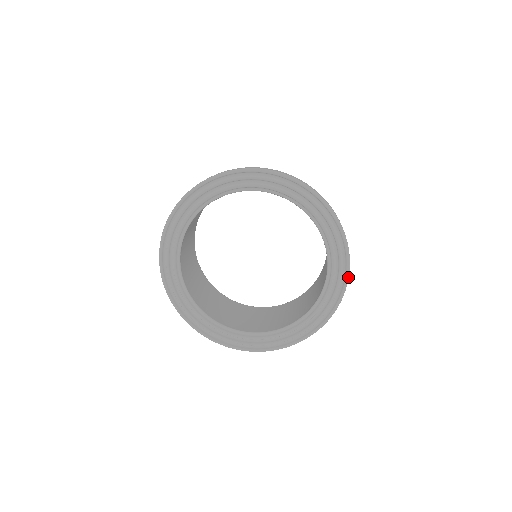
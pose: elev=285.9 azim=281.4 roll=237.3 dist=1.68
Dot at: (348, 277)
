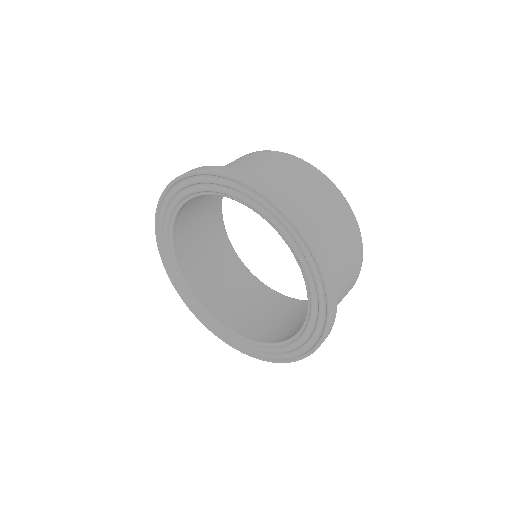
Dot at: (325, 335)
